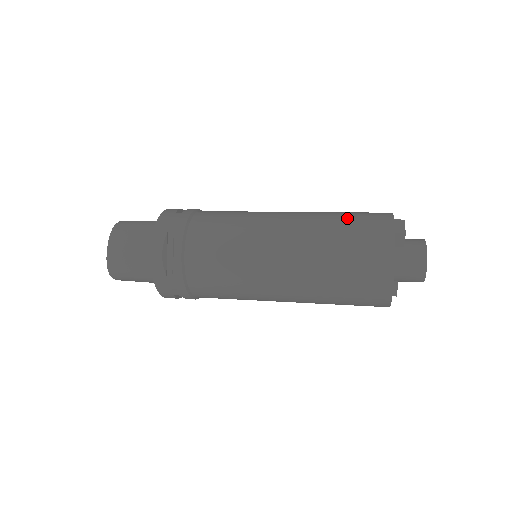
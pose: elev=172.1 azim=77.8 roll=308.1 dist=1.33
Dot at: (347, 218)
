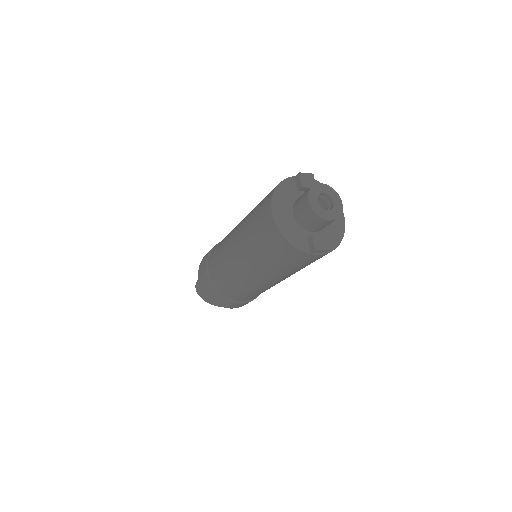
Dot at: occluded
